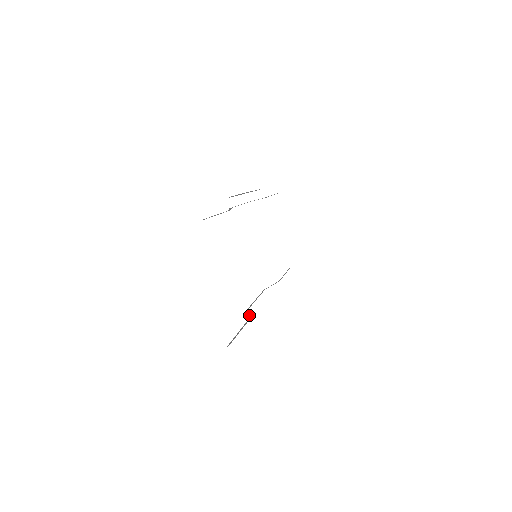
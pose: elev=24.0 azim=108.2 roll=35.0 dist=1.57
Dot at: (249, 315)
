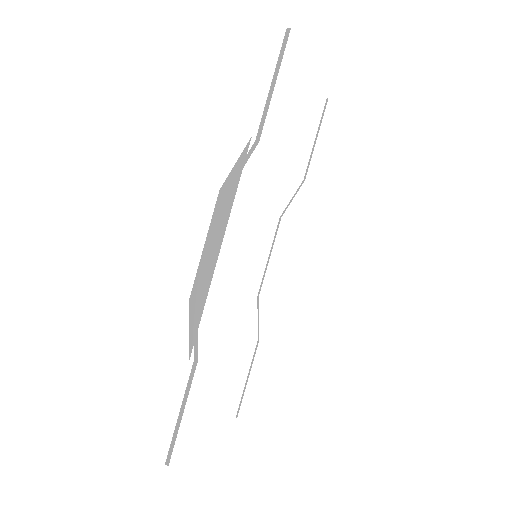
Dot at: (258, 328)
